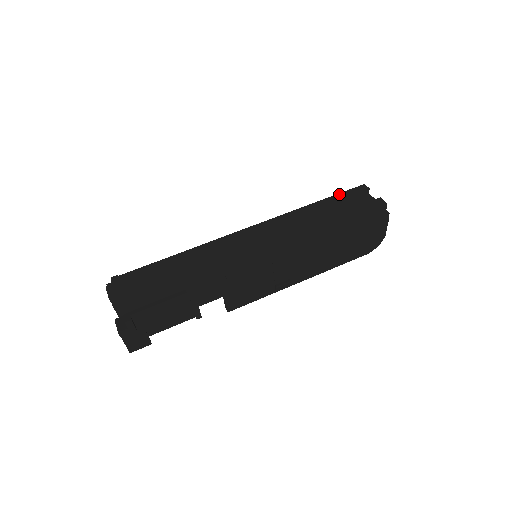
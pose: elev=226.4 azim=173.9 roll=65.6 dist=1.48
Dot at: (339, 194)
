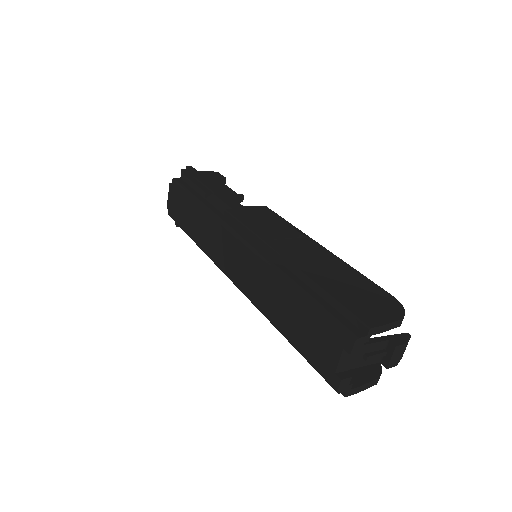
Dot at: (319, 312)
